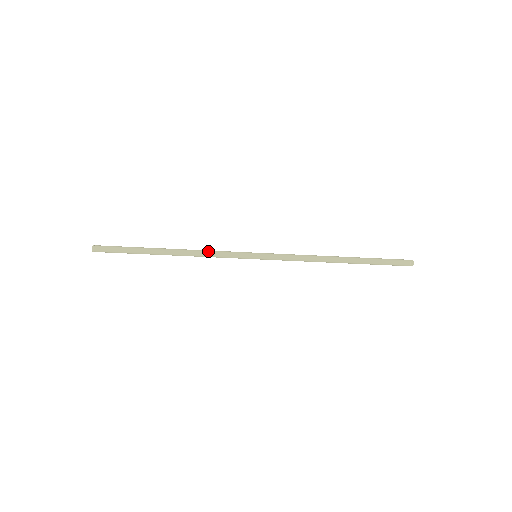
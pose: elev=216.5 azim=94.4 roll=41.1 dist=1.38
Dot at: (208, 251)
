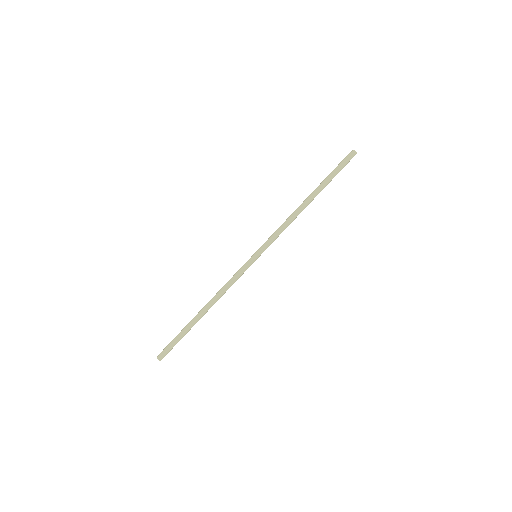
Dot at: (225, 285)
